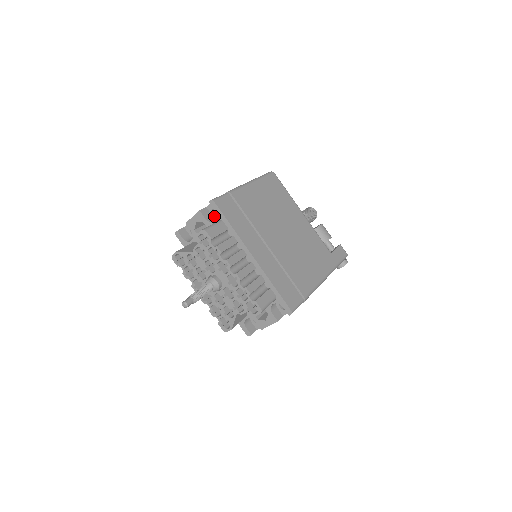
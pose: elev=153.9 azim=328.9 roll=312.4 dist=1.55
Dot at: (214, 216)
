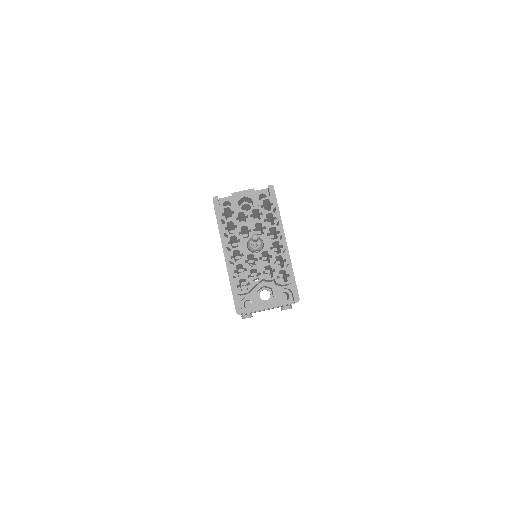
Dot at: occluded
